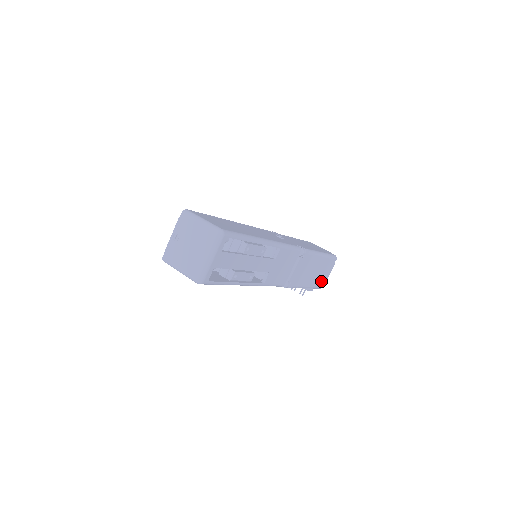
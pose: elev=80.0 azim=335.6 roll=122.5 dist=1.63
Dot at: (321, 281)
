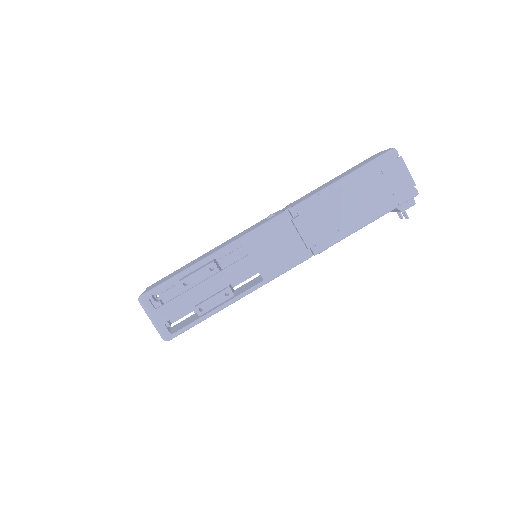
Dot at: (398, 193)
